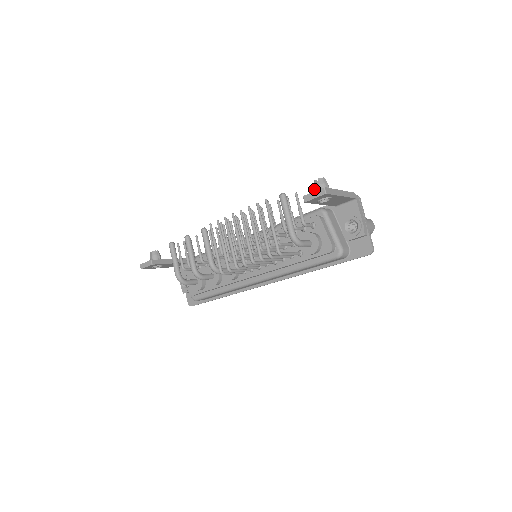
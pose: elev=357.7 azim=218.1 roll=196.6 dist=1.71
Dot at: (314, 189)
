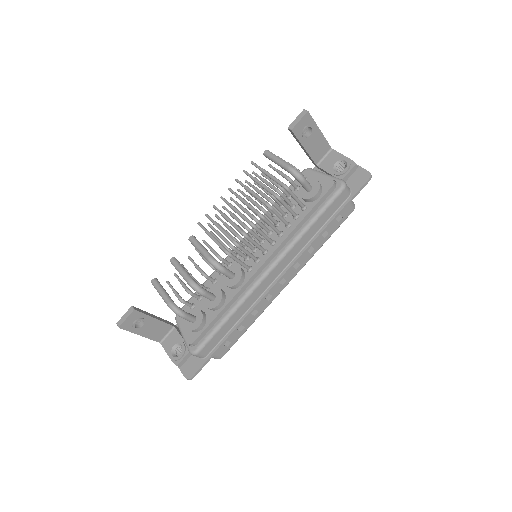
Dot at: occluded
